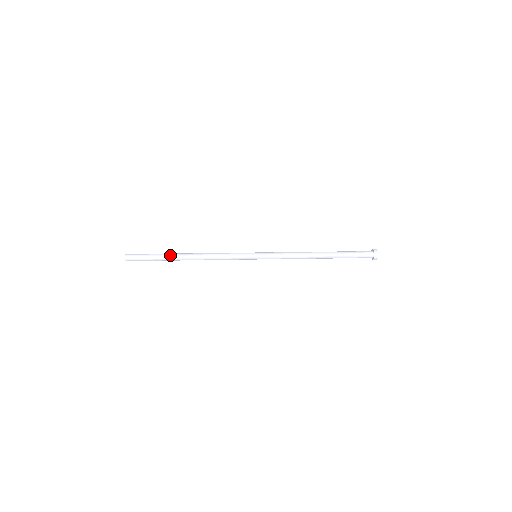
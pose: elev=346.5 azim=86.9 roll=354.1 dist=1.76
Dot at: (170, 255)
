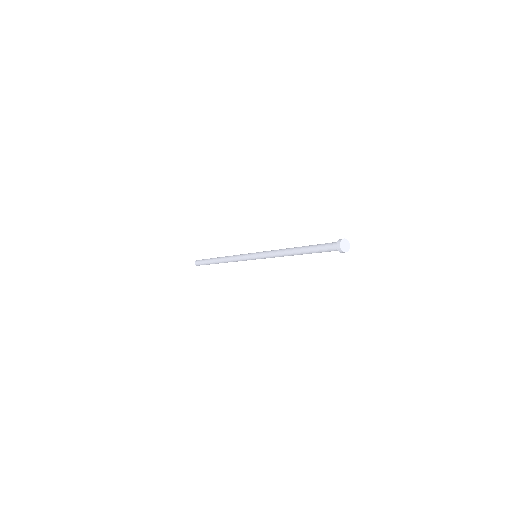
Dot at: (214, 258)
